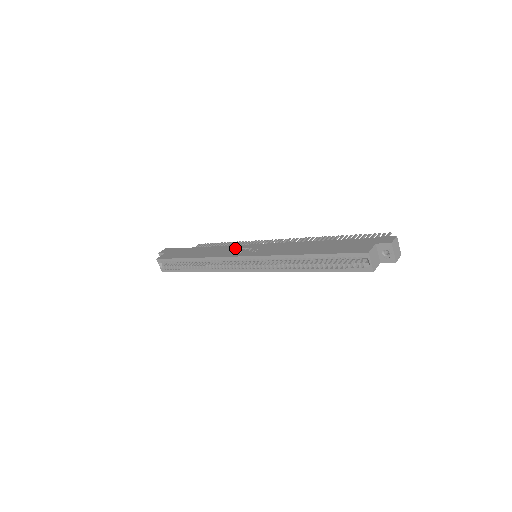
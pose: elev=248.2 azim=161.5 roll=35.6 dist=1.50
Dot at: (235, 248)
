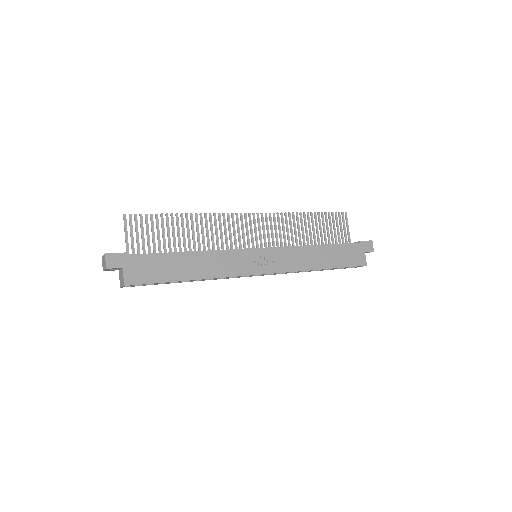
Dot at: (240, 257)
